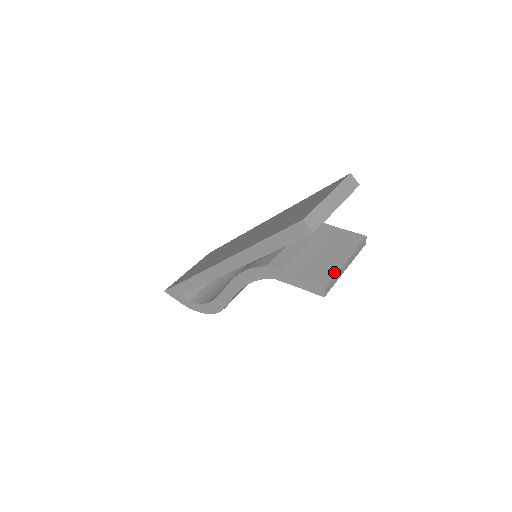
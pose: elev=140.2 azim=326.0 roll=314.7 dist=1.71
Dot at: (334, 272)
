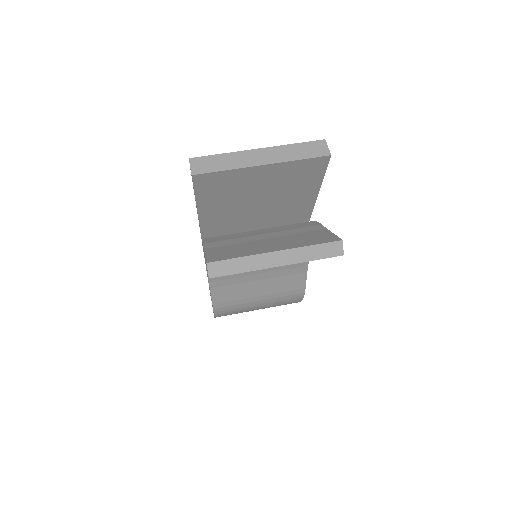
Dot at: (242, 255)
